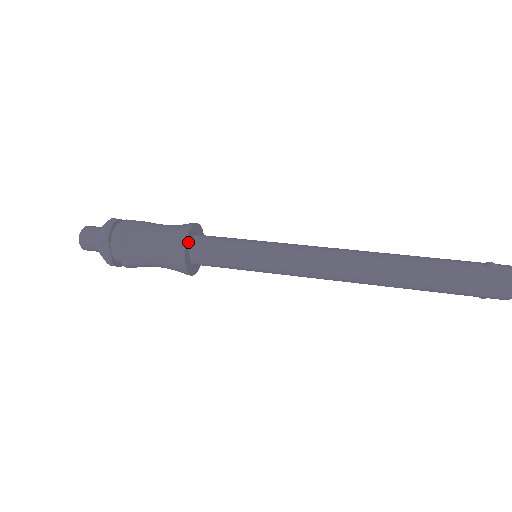
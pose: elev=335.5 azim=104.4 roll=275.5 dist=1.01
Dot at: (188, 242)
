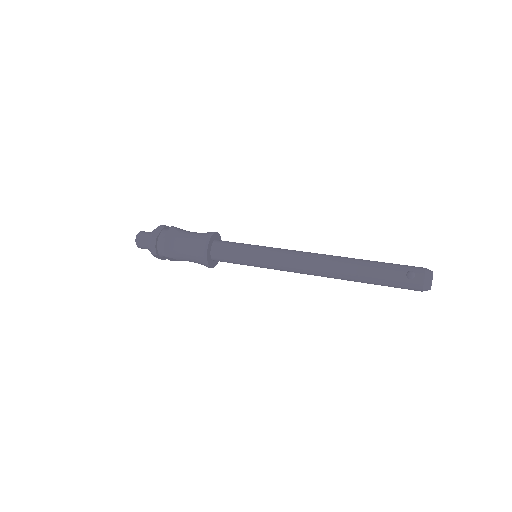
Dot at: (208, 256)
